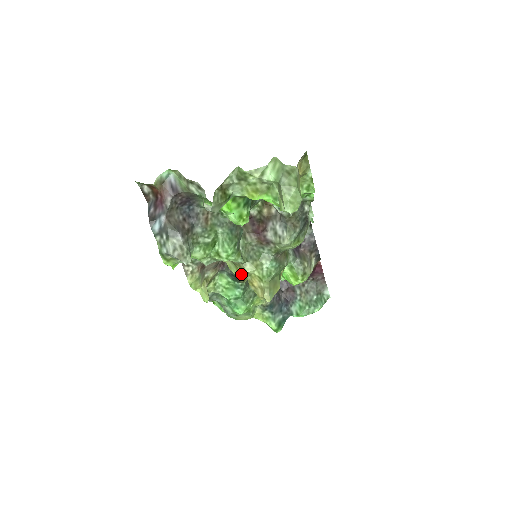
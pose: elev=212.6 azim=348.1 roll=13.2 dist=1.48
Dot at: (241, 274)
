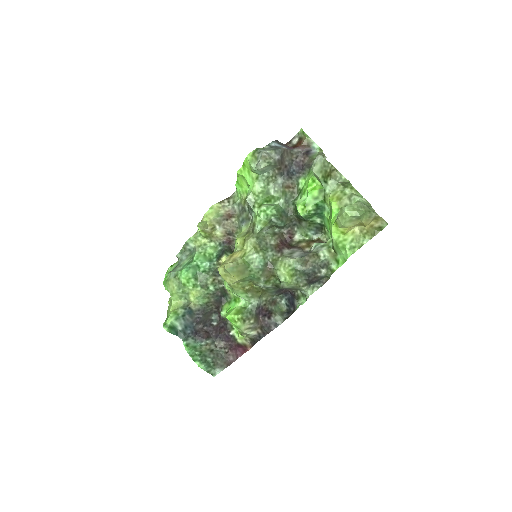
Dot at: (239, 242)
